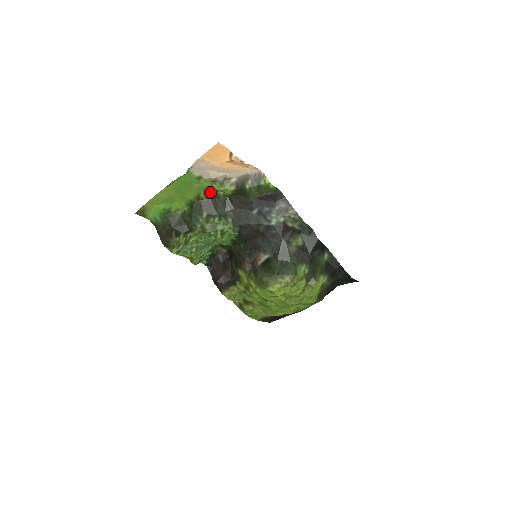
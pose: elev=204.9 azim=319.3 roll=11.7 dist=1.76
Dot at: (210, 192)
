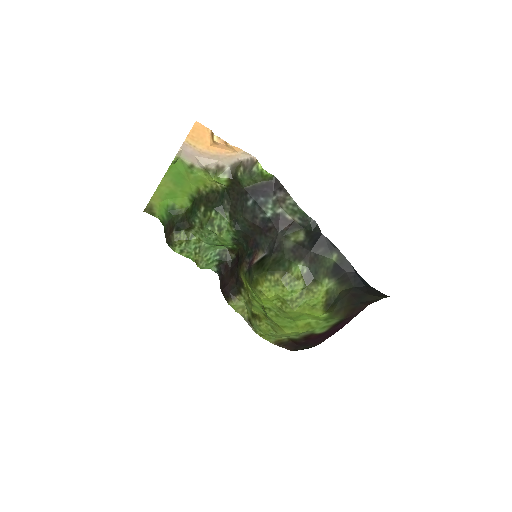
Dot at: (208, 185)
